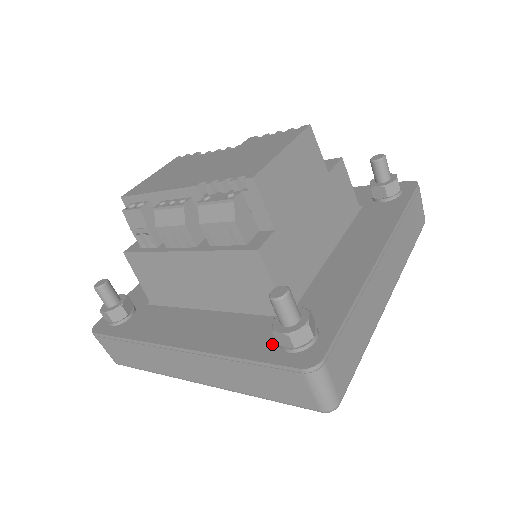
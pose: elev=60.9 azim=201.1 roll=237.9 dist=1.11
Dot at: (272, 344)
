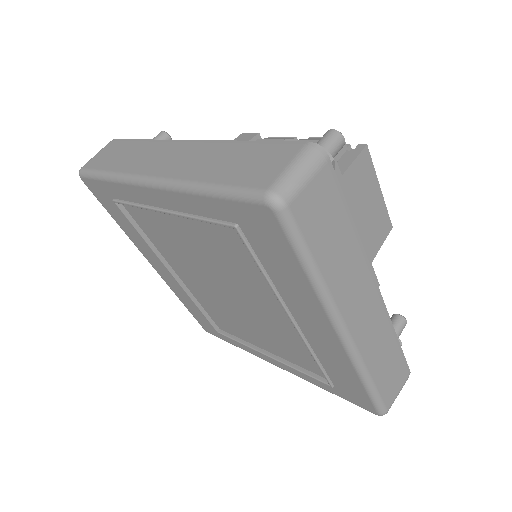
Dot at: occluded
